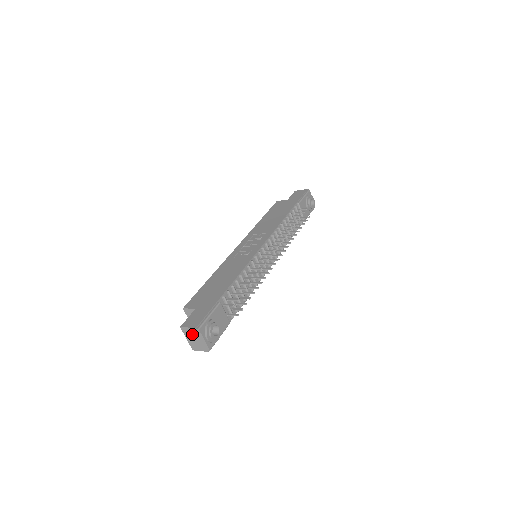
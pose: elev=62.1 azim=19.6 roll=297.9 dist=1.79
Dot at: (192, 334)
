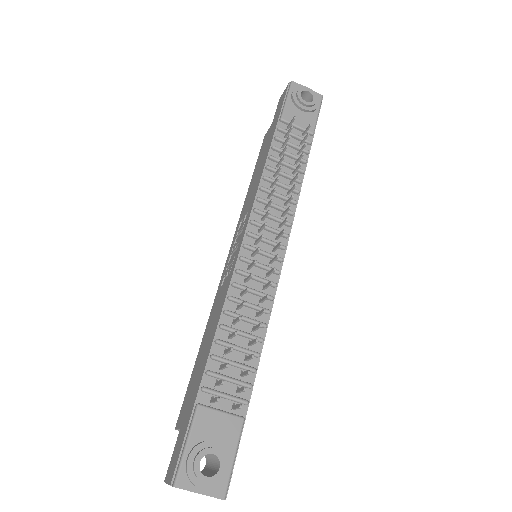
Dot at: occluded
